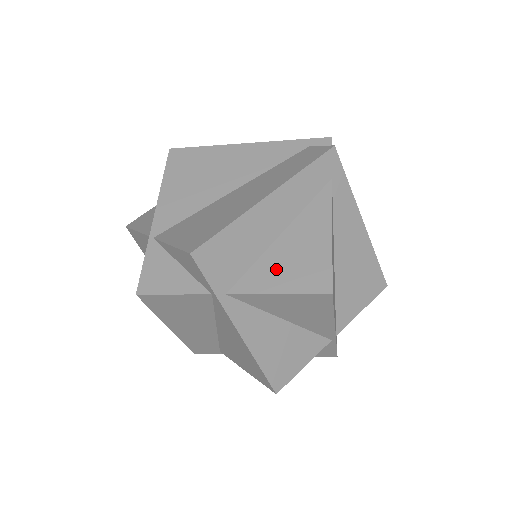
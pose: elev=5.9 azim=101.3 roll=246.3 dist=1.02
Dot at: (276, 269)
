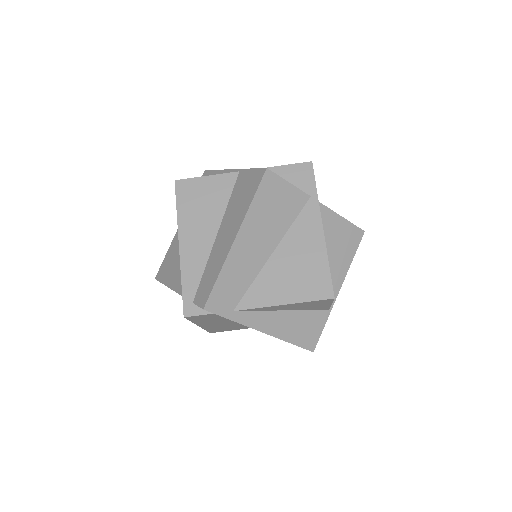
Dot at: occluded
